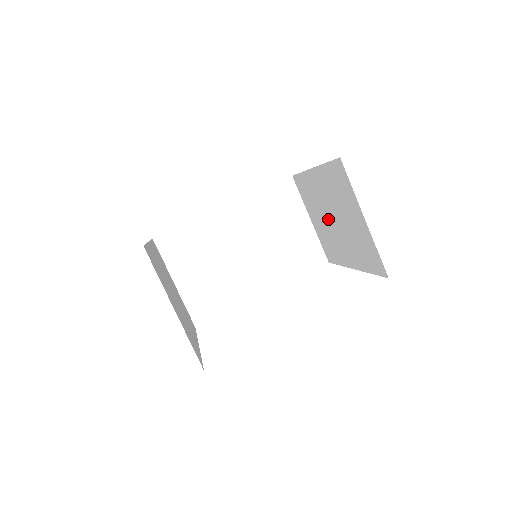
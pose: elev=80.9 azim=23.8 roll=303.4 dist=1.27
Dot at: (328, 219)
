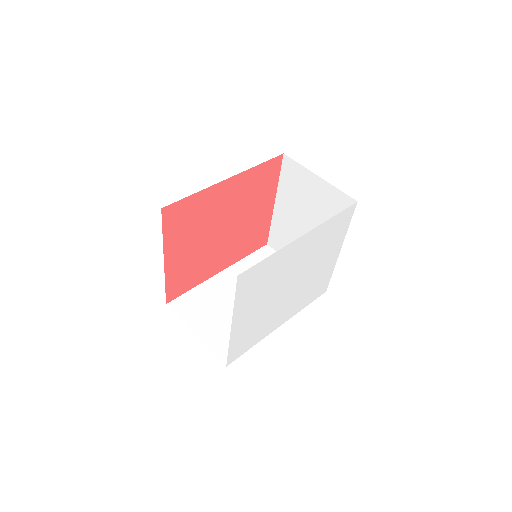
Dot at: (303, 234)
